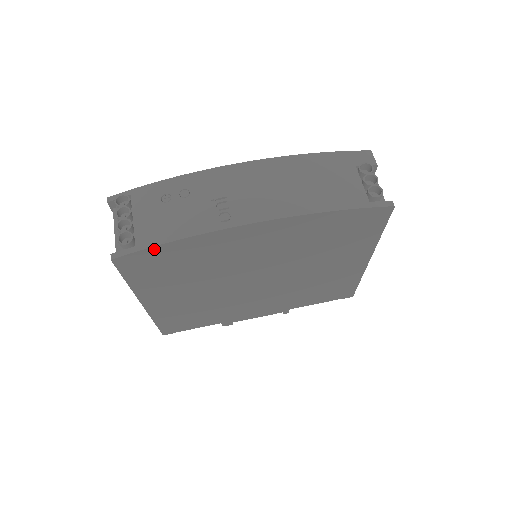
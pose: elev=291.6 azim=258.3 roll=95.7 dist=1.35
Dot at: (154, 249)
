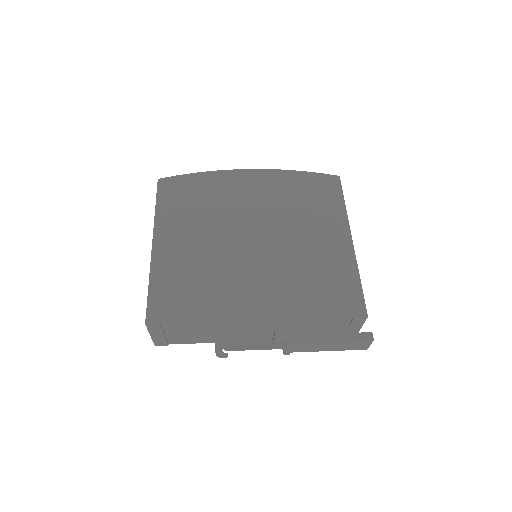
Dot at: (186, 177)
